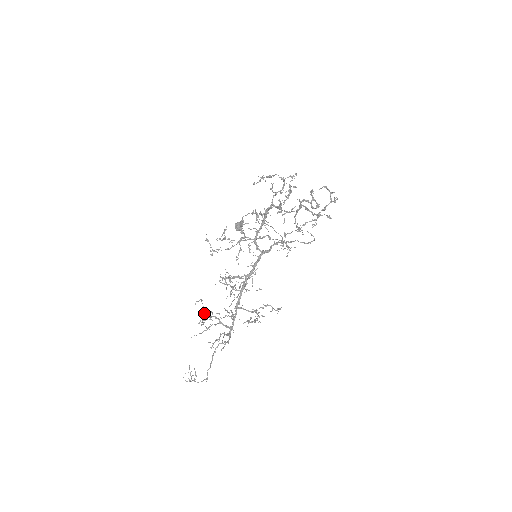
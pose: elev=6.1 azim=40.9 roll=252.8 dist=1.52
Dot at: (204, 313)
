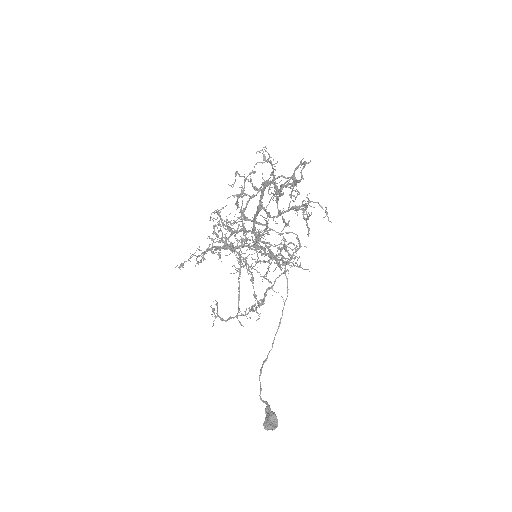
Dot at: (226, 224)
